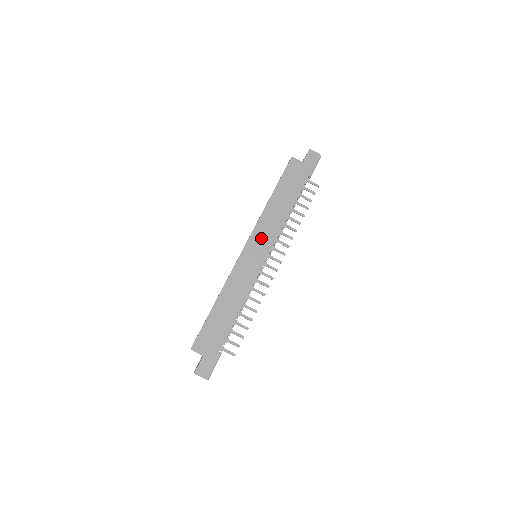
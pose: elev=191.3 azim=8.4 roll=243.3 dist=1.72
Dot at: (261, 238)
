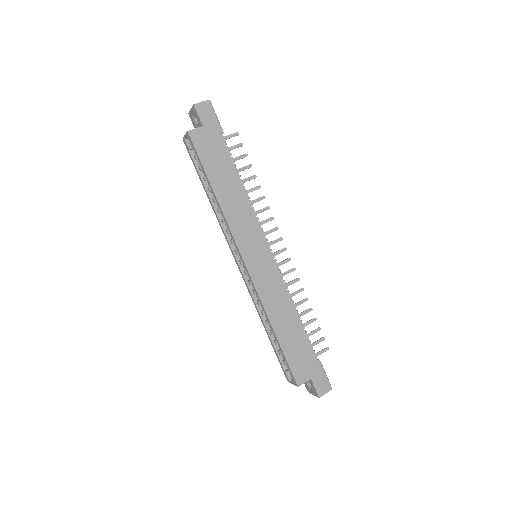
Dot at: (248, 239)
